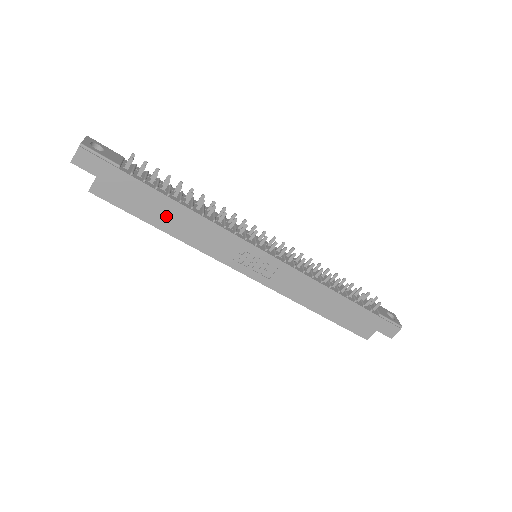
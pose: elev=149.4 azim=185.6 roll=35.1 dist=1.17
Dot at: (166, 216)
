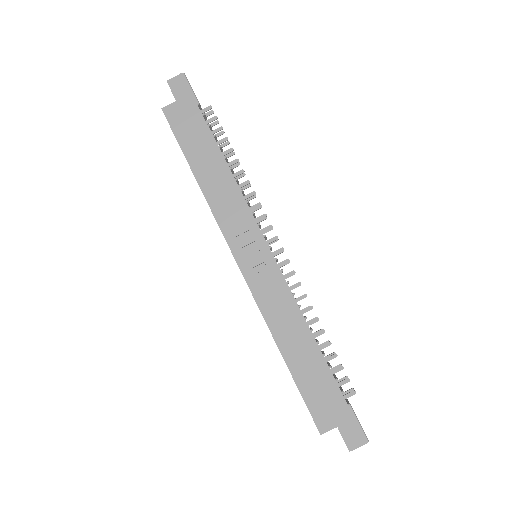
Dot at: (205, 162)
